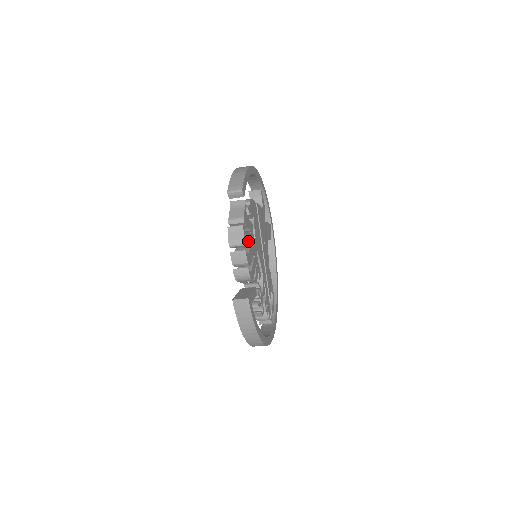
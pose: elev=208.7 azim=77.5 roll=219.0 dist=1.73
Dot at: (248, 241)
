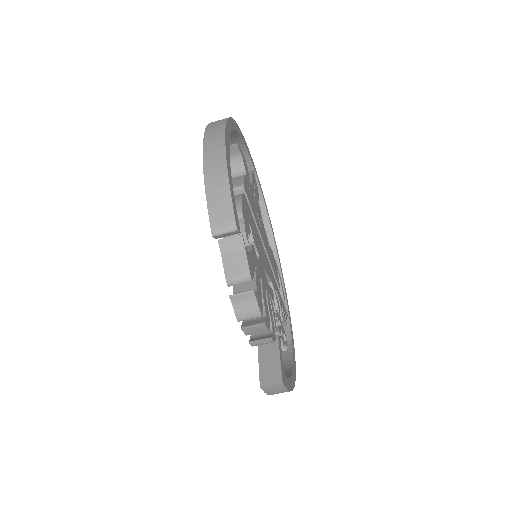
Dot at: (260, 293)
